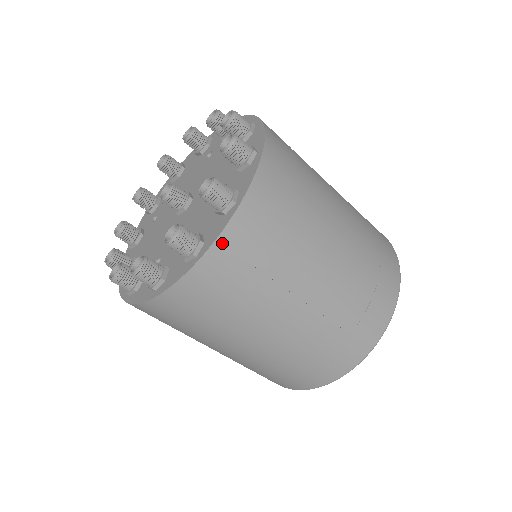
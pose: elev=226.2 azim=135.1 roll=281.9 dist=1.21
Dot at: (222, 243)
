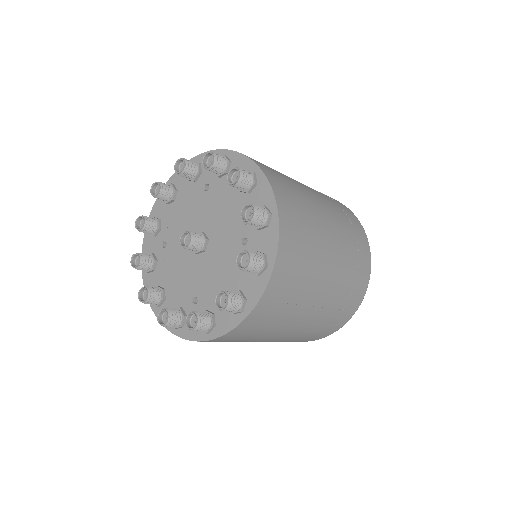
Dot at: (263, 300)
